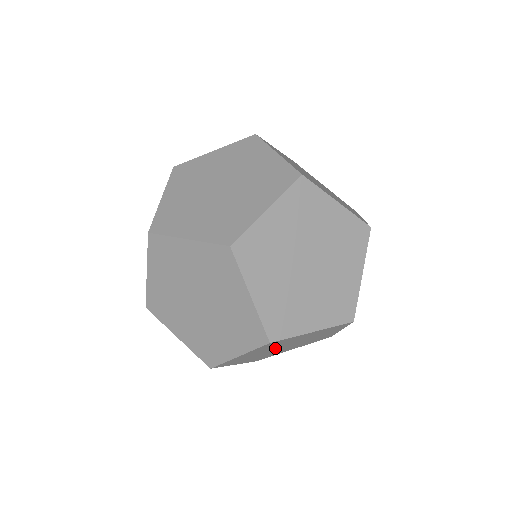
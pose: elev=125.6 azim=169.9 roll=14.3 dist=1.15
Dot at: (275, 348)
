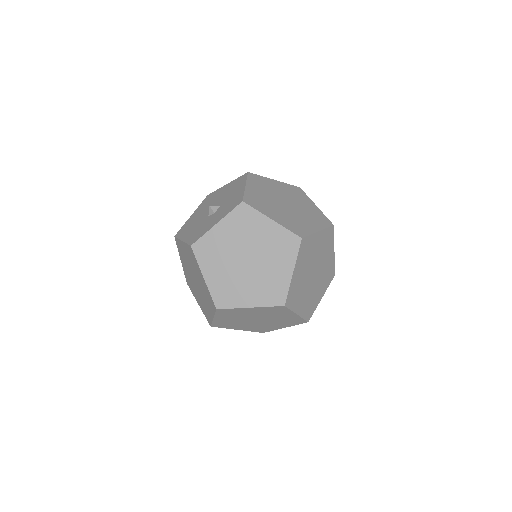
Dot at: occluded
